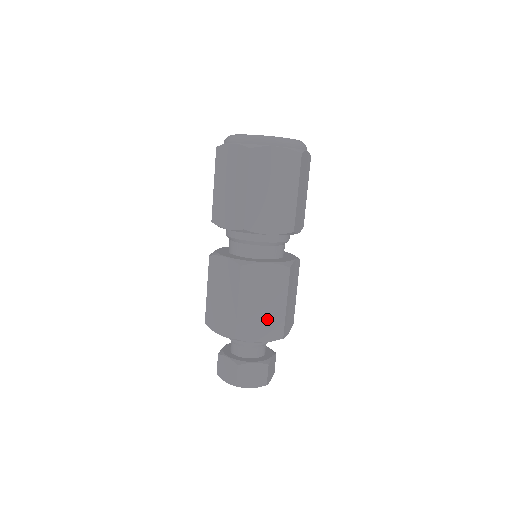
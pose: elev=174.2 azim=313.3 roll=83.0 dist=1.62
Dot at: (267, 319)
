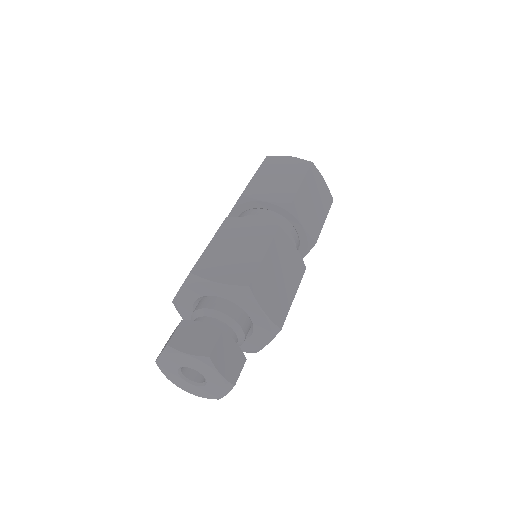
Dot at: (278, 295)
